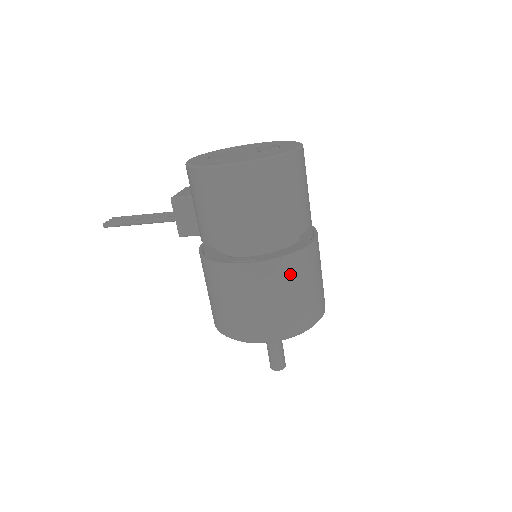
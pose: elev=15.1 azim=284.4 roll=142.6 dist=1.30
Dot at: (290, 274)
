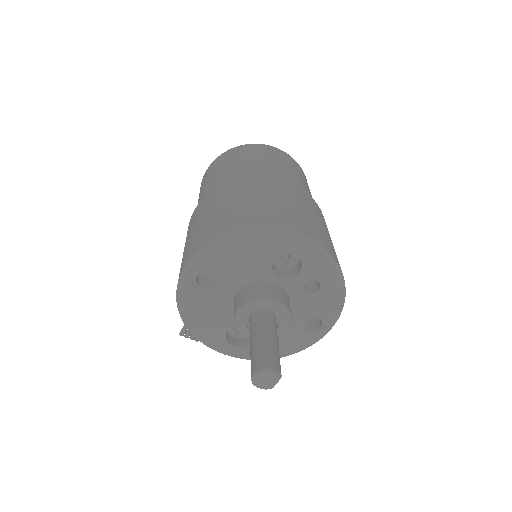
Dot at: (226, 192)
